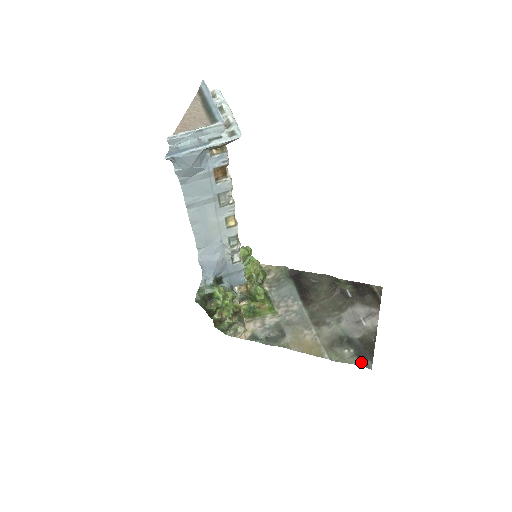
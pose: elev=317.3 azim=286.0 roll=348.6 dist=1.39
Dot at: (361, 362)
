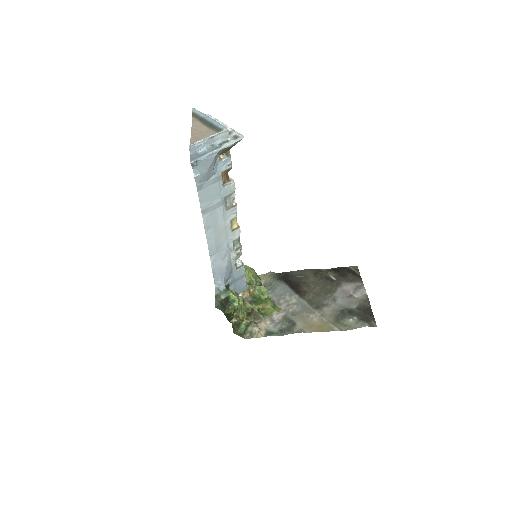
Dot at: (367, 323)
